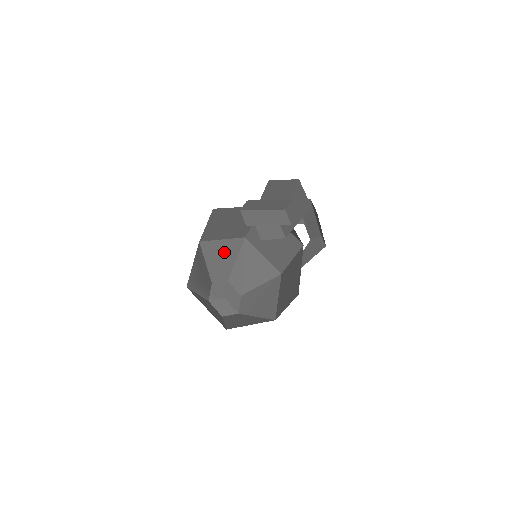
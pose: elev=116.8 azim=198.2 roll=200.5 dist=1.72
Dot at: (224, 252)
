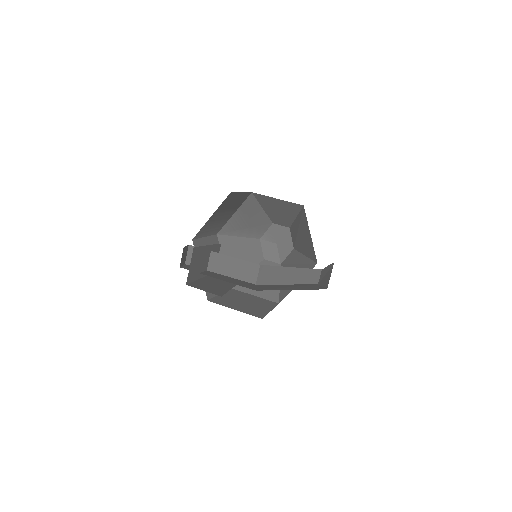
Dot at: (281, 207)
